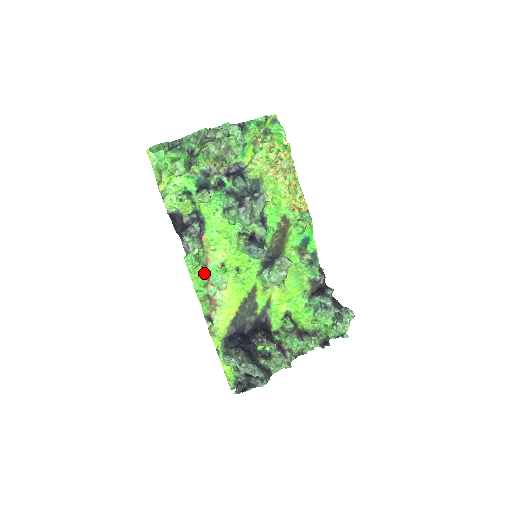
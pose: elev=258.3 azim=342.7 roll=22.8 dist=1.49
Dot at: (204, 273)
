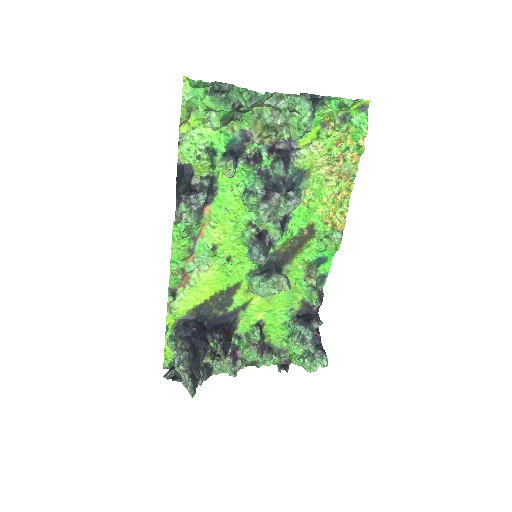
Dot at: (190, 246)
